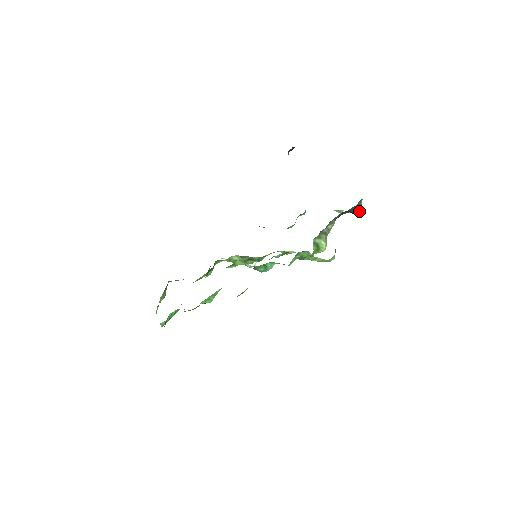
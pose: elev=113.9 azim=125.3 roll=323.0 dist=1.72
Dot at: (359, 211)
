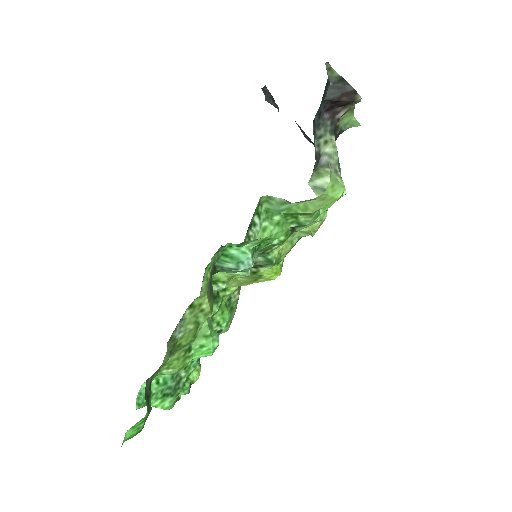
Dot at: (346, 90)
